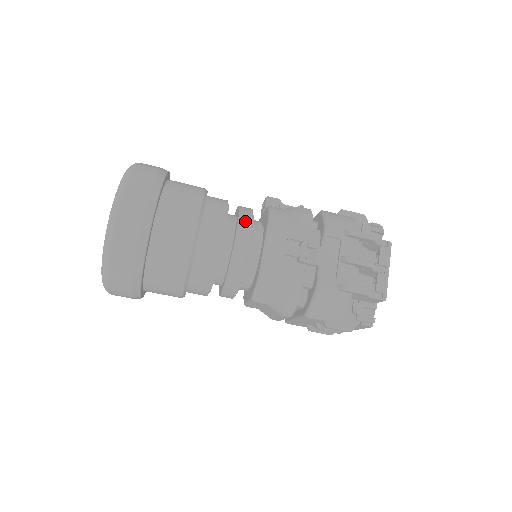
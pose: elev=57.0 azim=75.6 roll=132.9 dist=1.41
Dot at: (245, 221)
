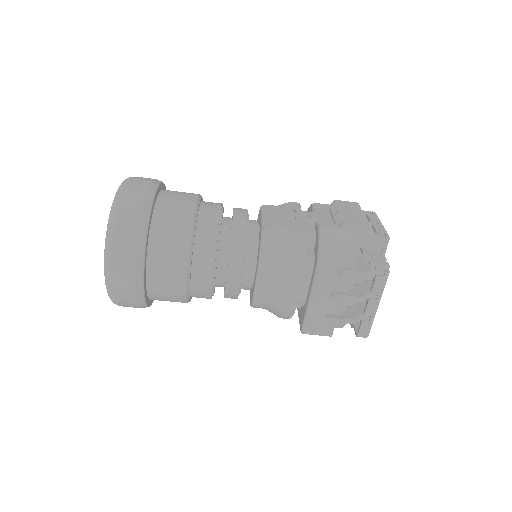
Dot at: (240, 208)
